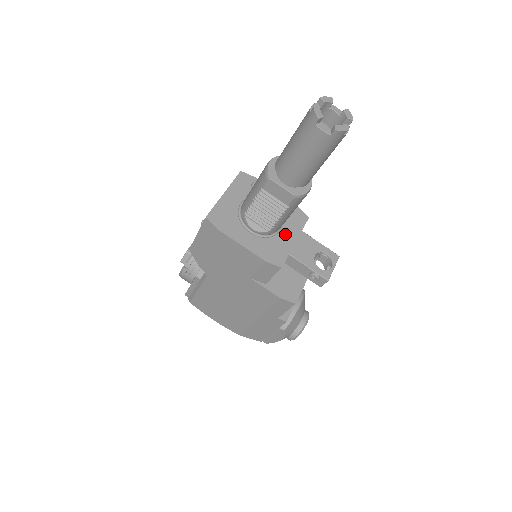
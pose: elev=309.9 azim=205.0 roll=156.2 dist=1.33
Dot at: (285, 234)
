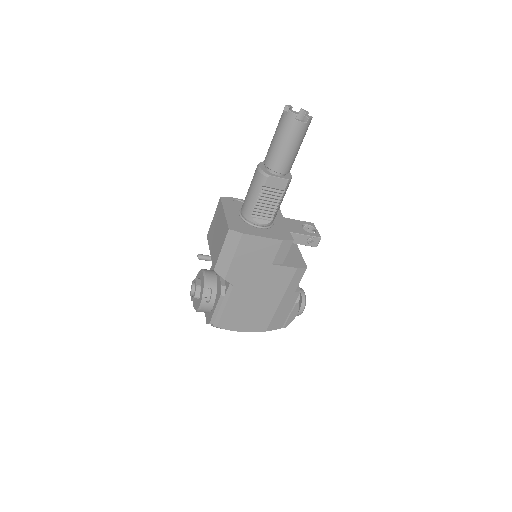
Dot at: (277, 222)
